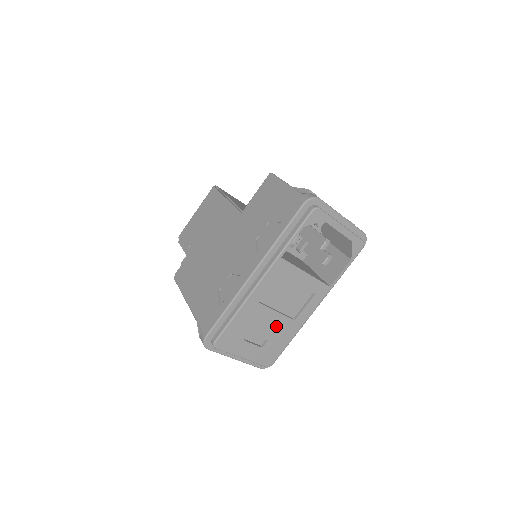
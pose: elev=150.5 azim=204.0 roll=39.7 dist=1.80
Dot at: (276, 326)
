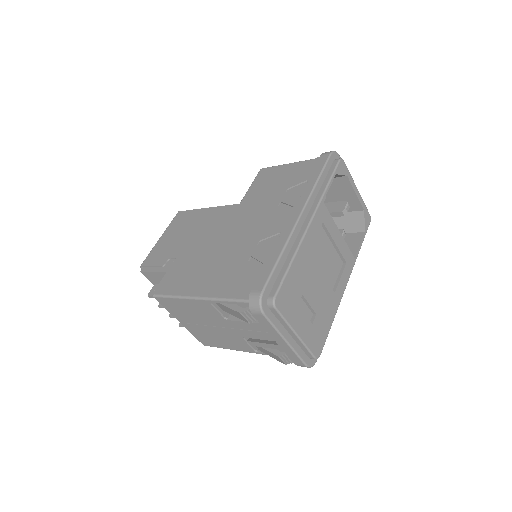
Dot at: (322, 295)
